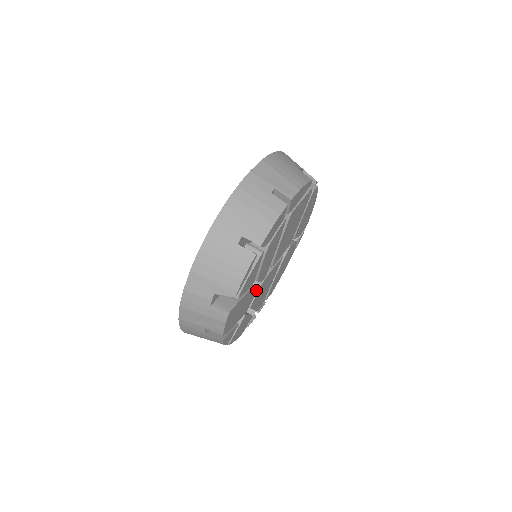
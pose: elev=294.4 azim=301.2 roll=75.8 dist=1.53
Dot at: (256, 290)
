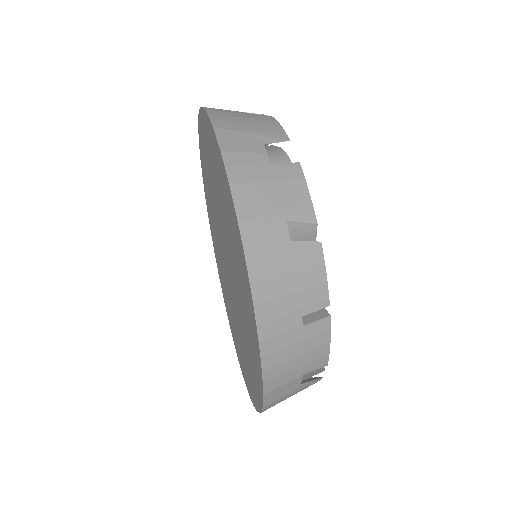
Dot at: occluded
